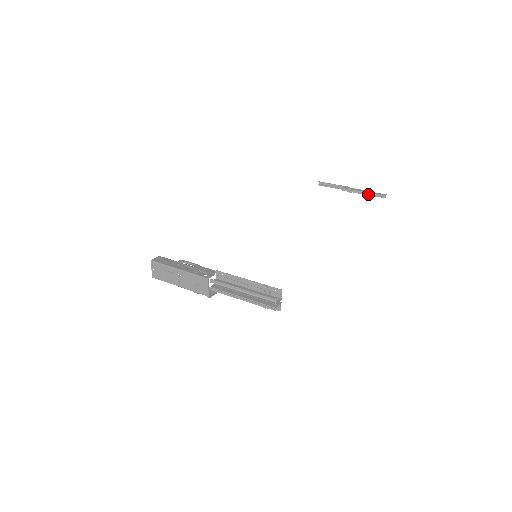
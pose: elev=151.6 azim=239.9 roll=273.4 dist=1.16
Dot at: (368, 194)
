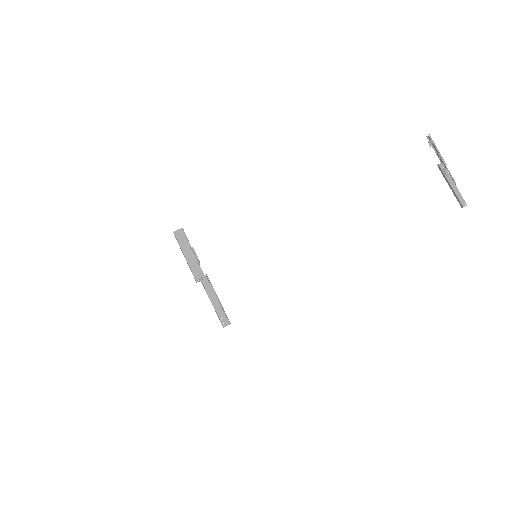
Dot at: (453, 191)
